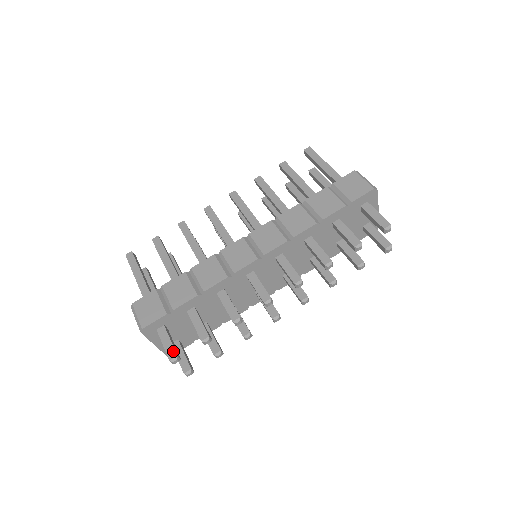
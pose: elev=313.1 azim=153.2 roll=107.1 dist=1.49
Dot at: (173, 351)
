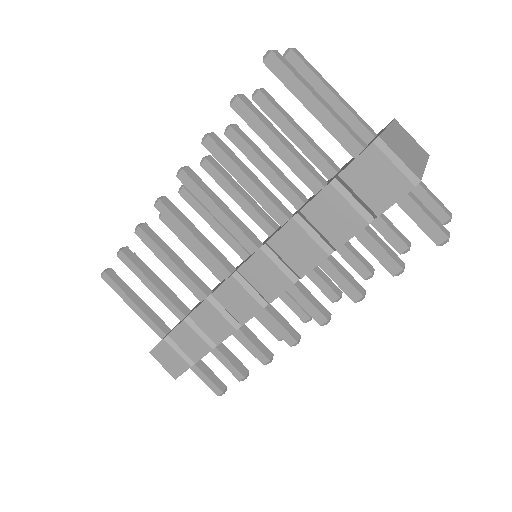
Dot at: (216, 389)
